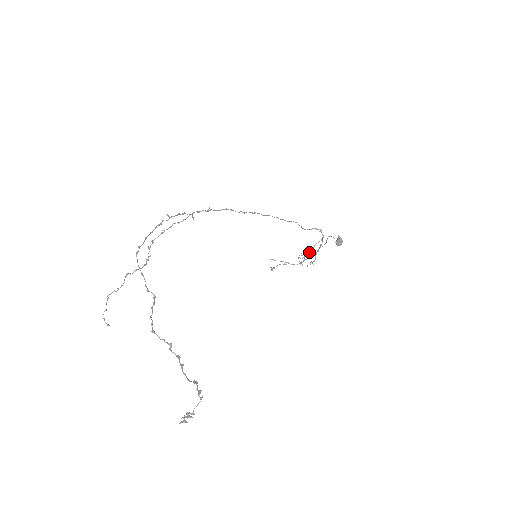
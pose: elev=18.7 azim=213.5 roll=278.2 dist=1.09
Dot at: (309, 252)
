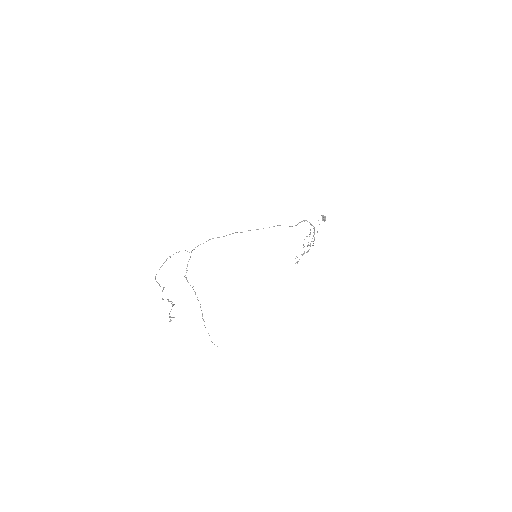
Dot at: occluded
